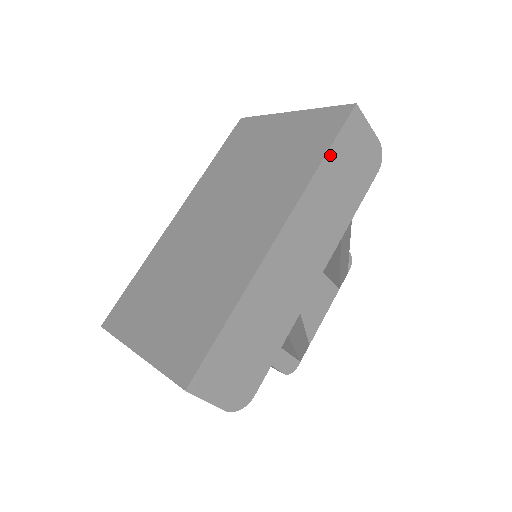
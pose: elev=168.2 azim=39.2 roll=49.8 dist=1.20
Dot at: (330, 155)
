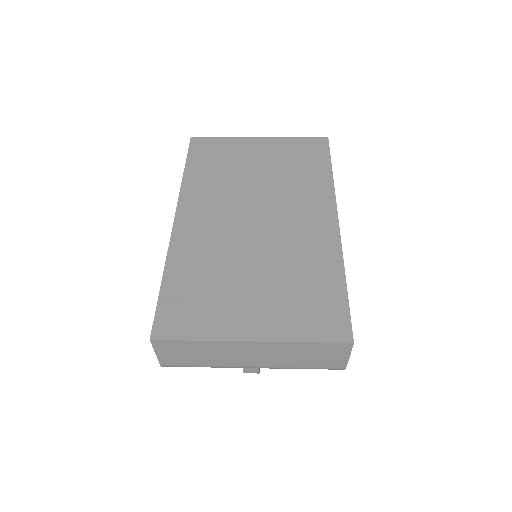
Dot at: occluded
